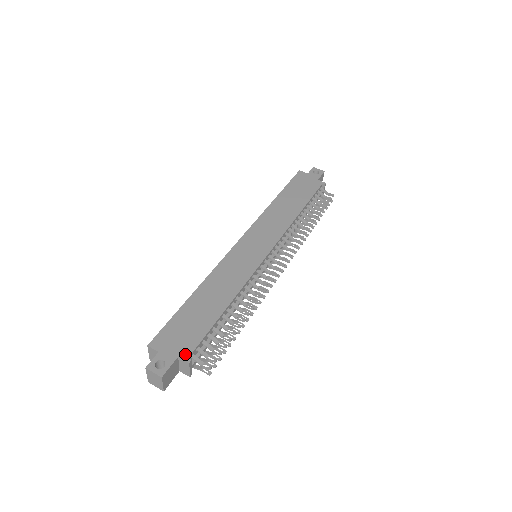
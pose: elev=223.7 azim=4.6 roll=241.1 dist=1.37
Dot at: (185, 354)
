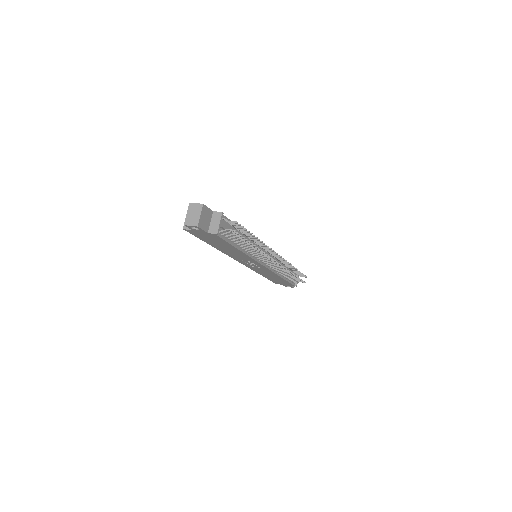
Dot at: (218, 213)
